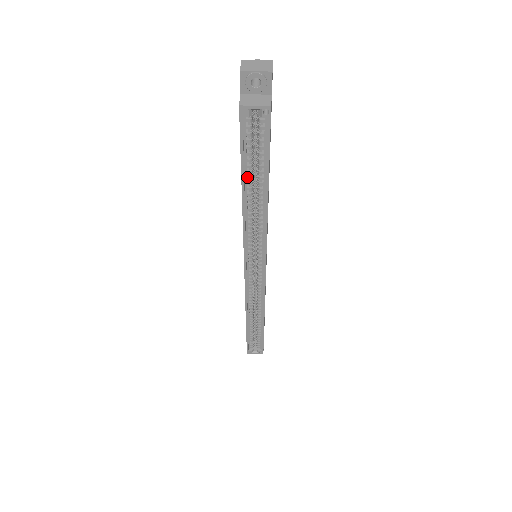
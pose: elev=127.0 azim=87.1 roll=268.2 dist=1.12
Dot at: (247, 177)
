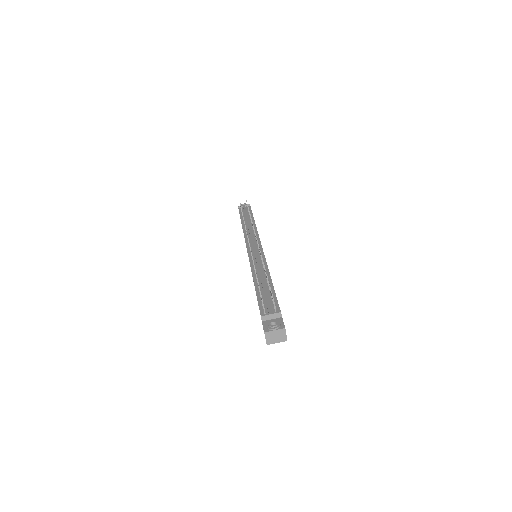
Dot at: occluded
